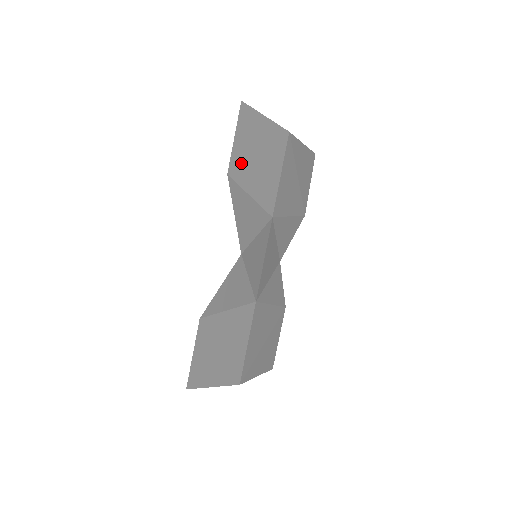
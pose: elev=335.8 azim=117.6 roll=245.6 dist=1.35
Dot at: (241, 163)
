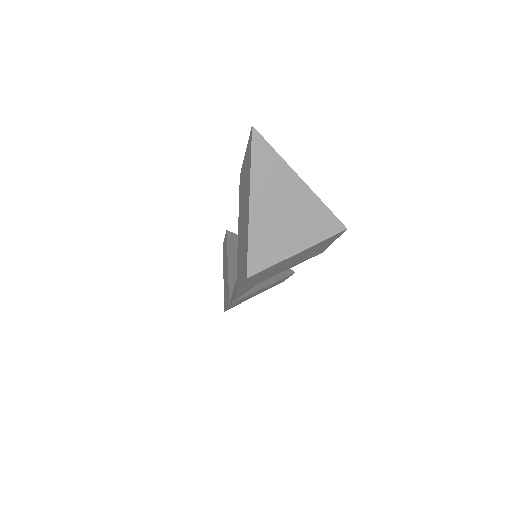
Dot at: (241, 197)
